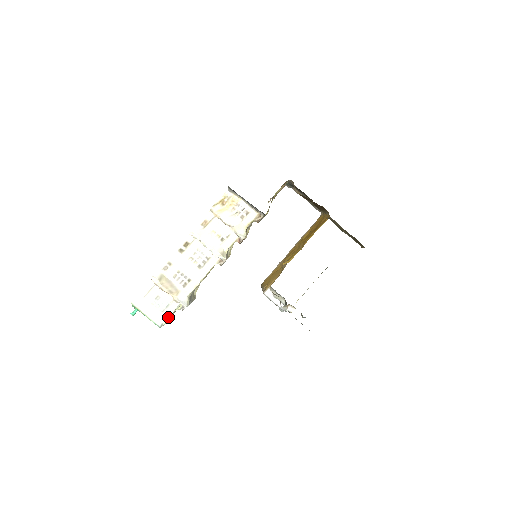
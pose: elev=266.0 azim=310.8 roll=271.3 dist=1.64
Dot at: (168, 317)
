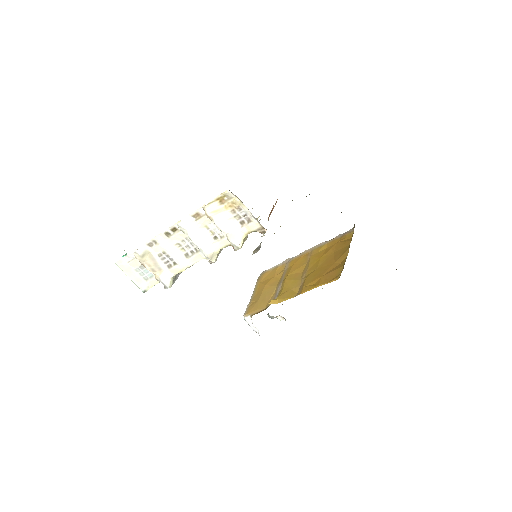
Dot at: (151, 286)
